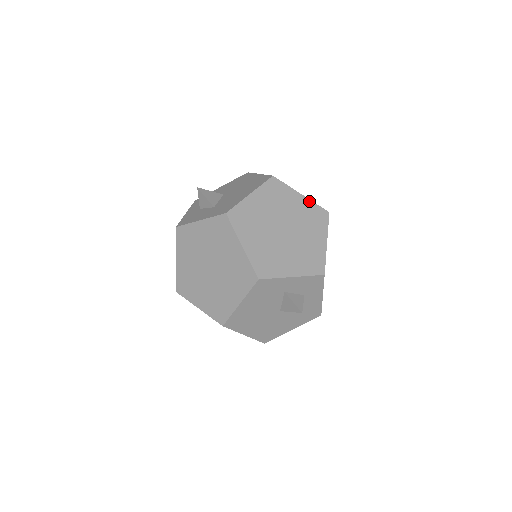
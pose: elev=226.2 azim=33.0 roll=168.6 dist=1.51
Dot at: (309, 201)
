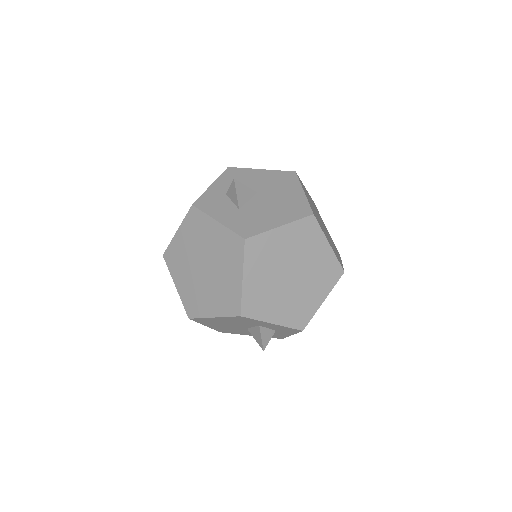
Dot at: (333, 254)
